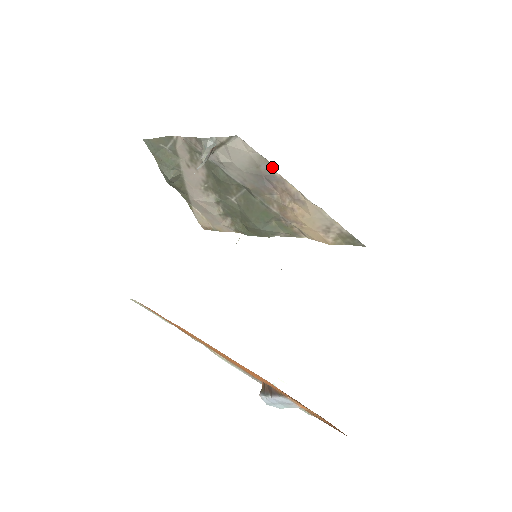
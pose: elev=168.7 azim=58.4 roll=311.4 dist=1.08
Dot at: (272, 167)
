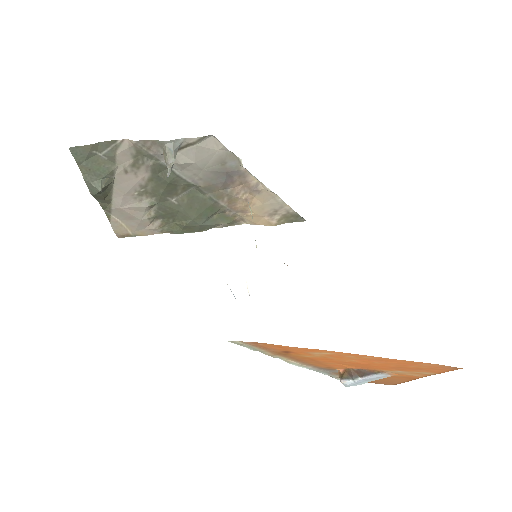
Dot at: (241, 163)
